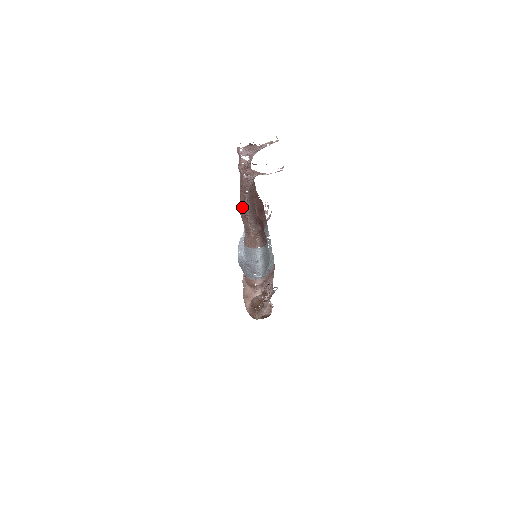
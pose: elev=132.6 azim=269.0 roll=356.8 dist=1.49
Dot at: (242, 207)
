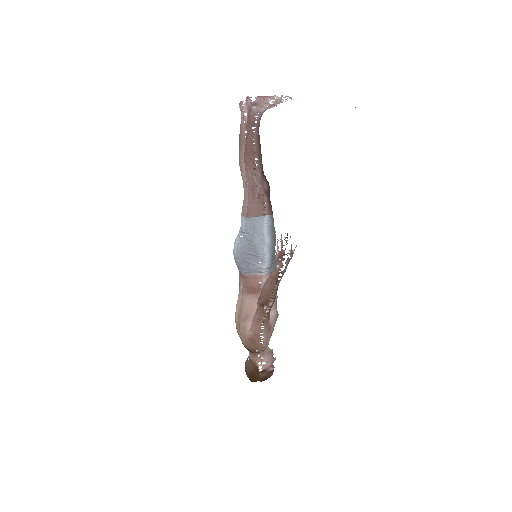
Dot at: (249, 150)
